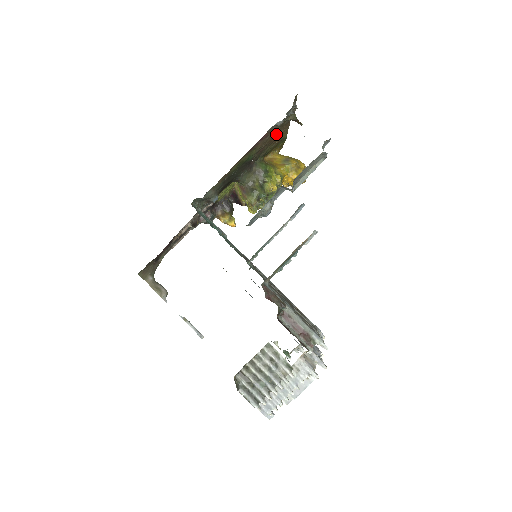
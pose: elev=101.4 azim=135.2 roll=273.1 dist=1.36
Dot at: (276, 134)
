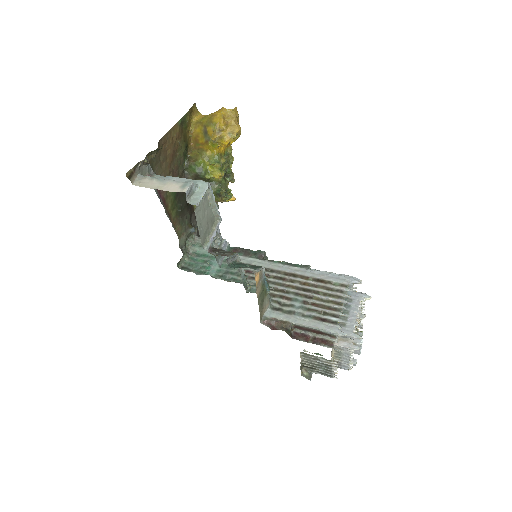
Dot at: (166, 156)
